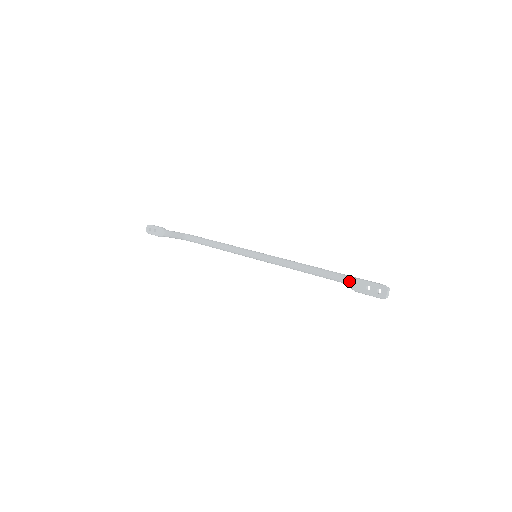
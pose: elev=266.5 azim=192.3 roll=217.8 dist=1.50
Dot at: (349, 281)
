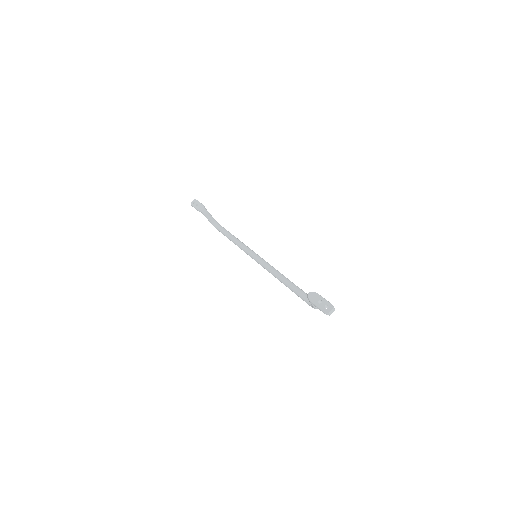
Dot at: (310, 292)
